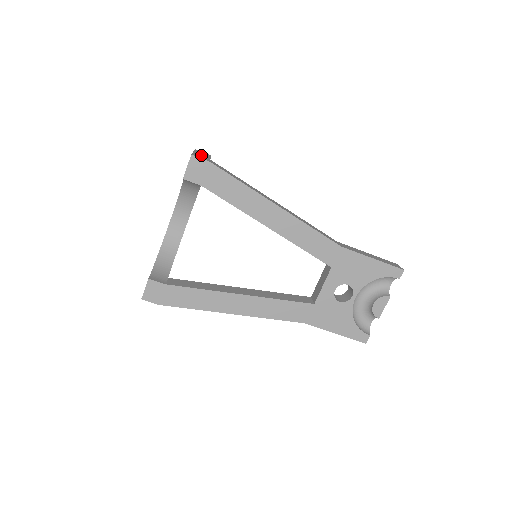
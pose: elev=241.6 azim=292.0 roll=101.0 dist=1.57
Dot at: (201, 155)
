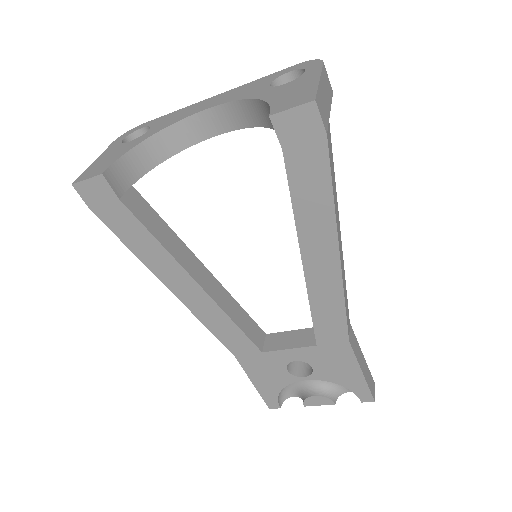
Dot at: (325, 98)
